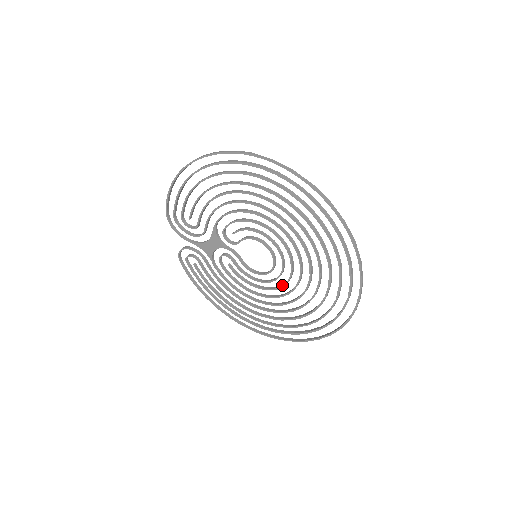
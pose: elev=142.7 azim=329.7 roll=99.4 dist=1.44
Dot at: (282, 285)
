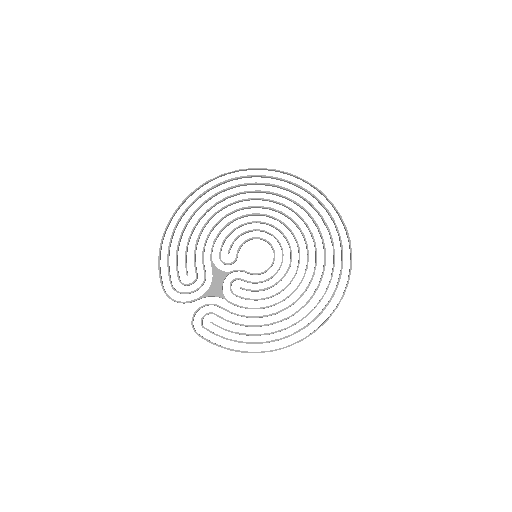
Dot at: (290, 260)
